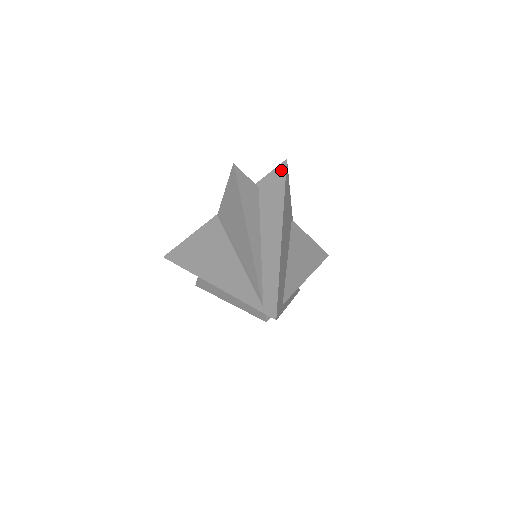
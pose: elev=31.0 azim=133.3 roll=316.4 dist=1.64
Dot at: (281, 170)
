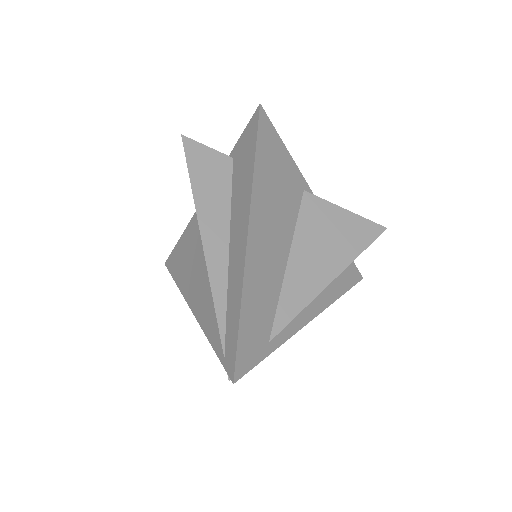
Dot at: (253, 125)
